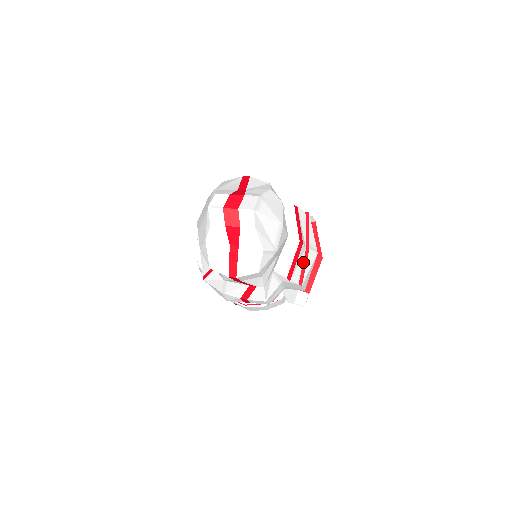
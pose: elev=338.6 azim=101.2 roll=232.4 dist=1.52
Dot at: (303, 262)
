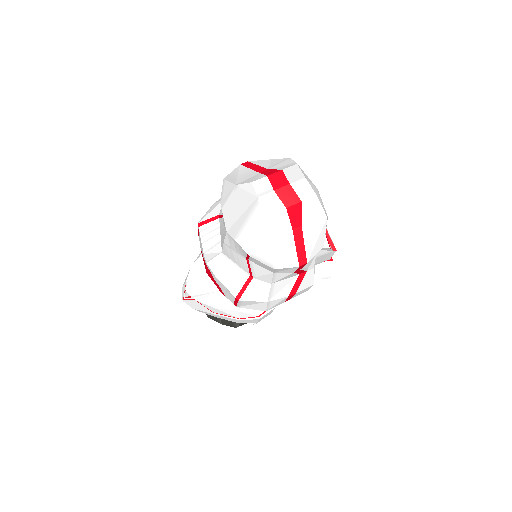
Dot at: occluded
